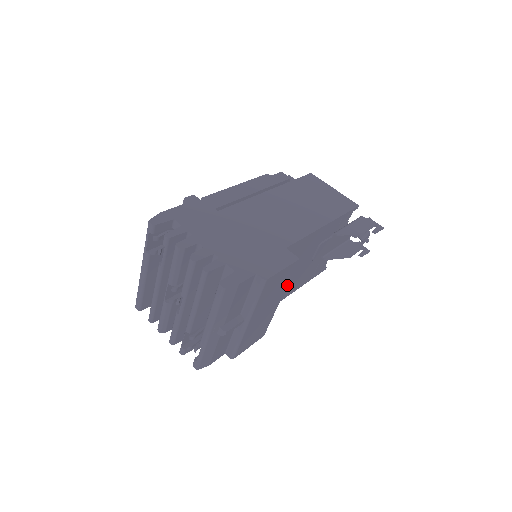
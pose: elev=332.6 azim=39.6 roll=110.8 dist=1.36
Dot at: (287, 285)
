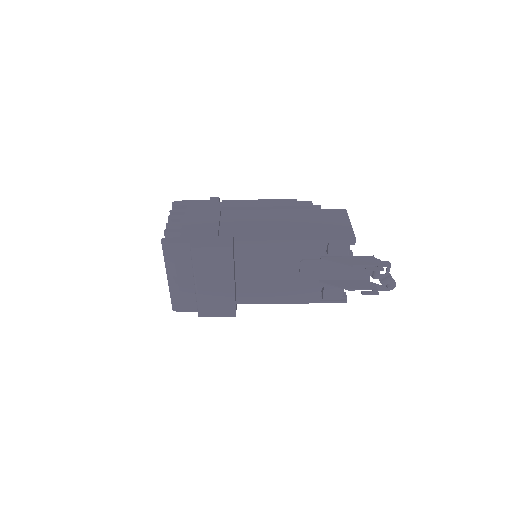
Dot at: occluded
